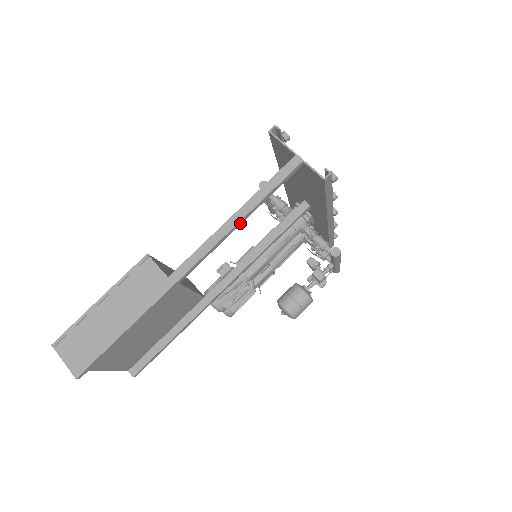
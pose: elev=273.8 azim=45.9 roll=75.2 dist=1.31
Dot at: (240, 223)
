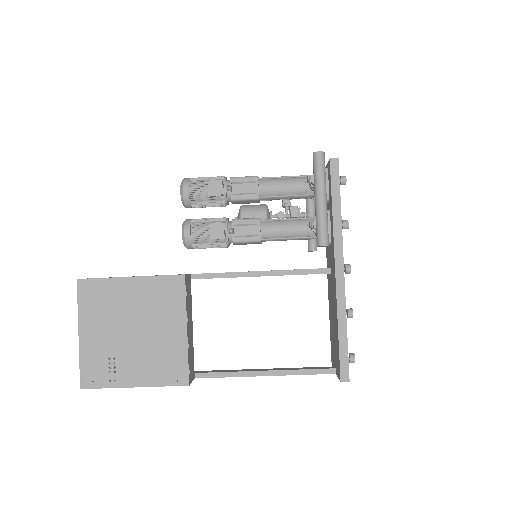
Dot at: occluded
